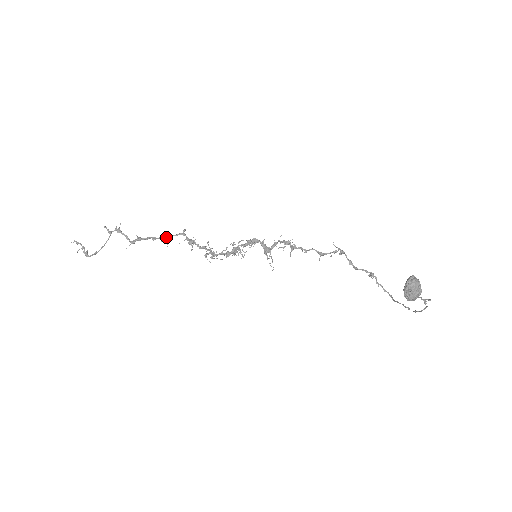
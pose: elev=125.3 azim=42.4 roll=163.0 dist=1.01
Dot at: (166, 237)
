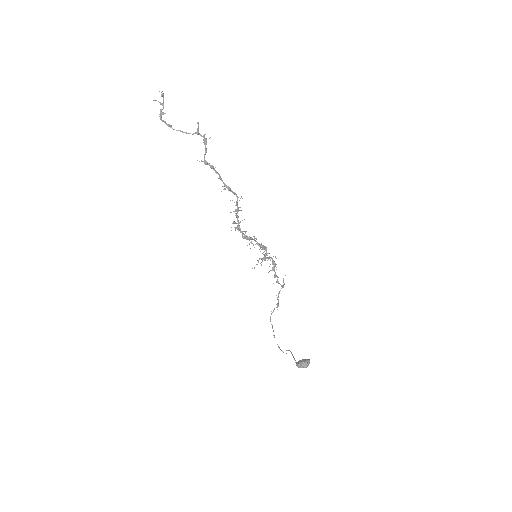
Dot at: (229, 189)
